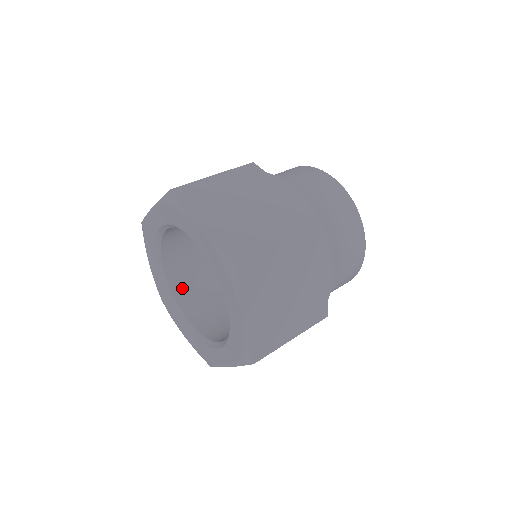
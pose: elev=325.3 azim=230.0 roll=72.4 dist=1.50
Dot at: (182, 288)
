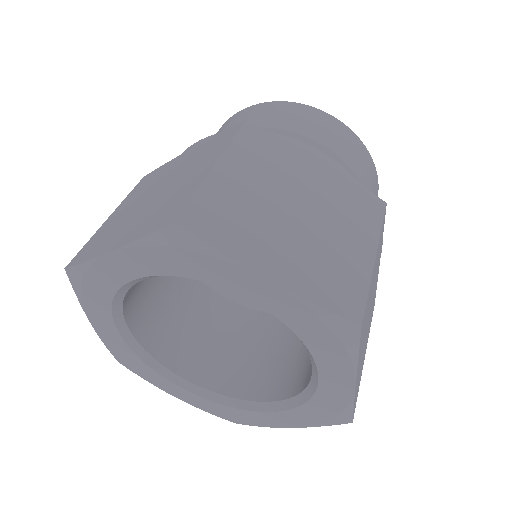
Dot at: (157, 338)
